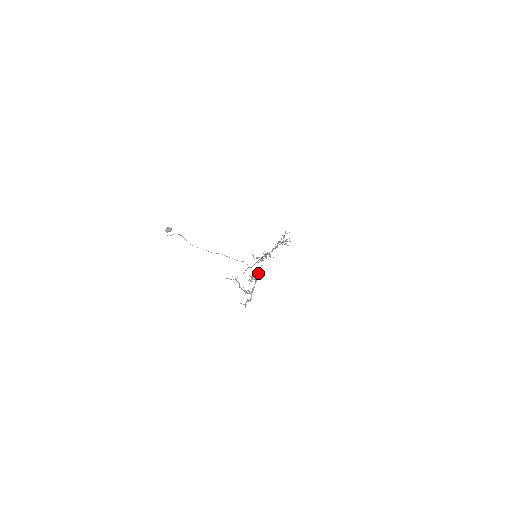
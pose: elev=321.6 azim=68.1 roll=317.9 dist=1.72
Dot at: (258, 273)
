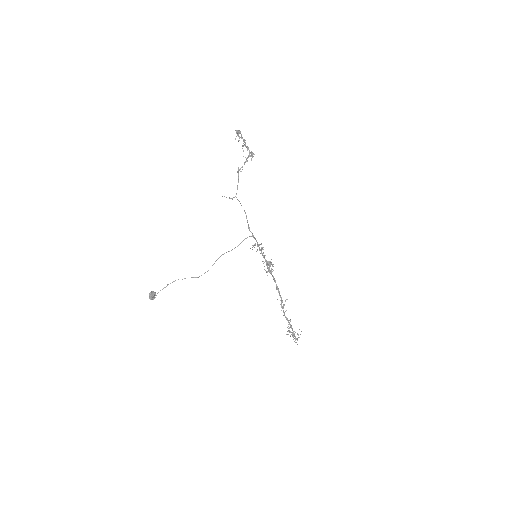
Dot at: (240, 133)
